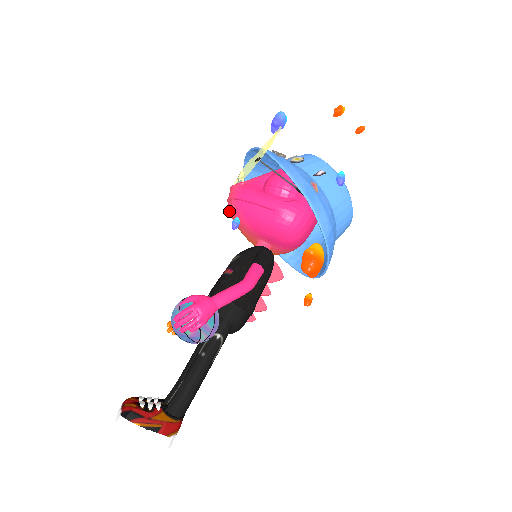
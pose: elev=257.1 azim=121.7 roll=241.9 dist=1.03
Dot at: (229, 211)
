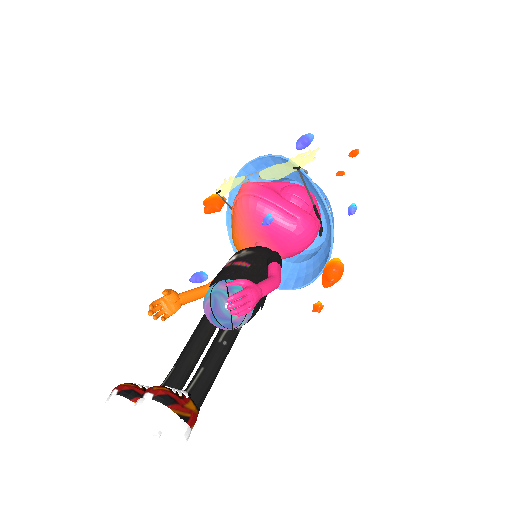
Dot at: (239, 205)
